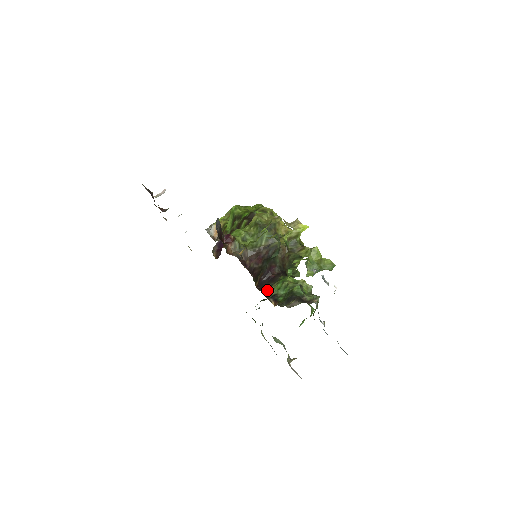
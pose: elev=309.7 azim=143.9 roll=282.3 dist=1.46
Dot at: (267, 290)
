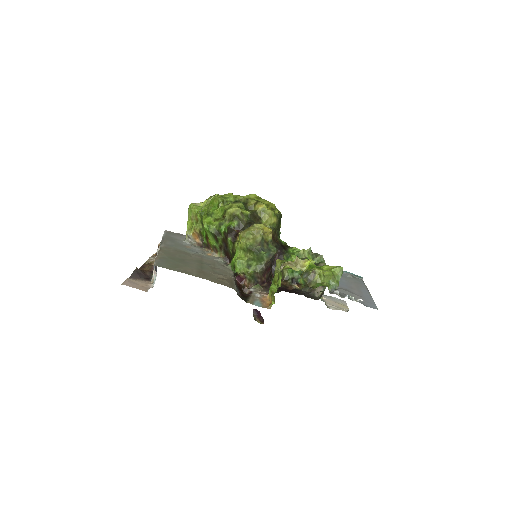
Dot at: (283, 276)
